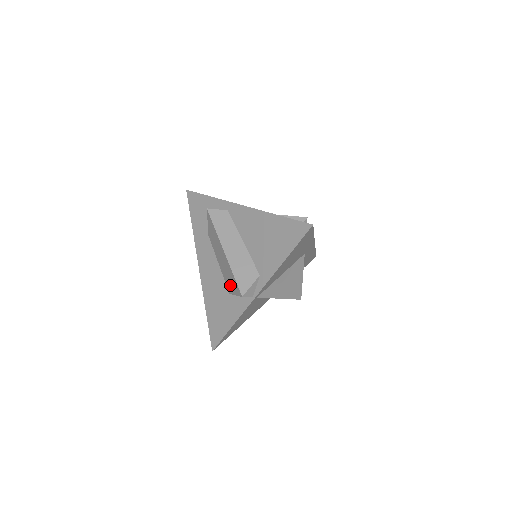
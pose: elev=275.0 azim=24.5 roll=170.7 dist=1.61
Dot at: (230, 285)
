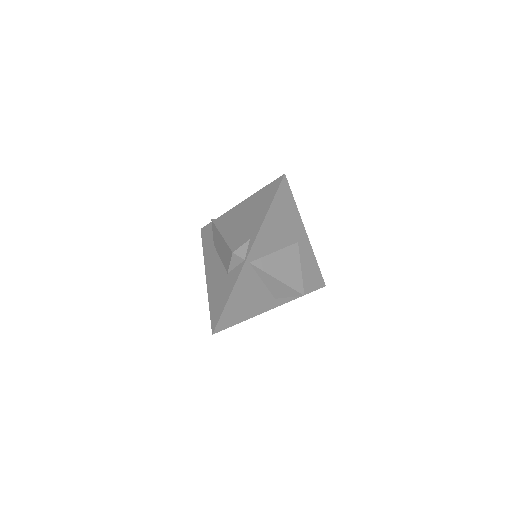
Dot at: (227, 261)
